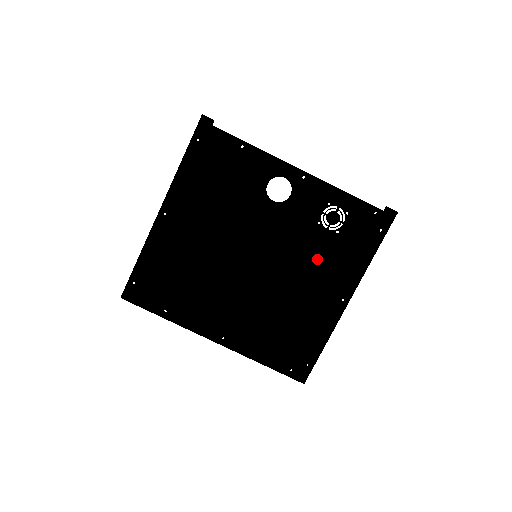
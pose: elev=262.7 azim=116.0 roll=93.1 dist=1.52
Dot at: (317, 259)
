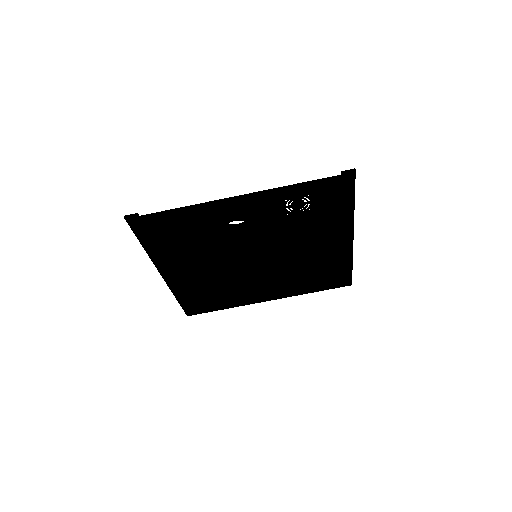
Dot at: (306, 233)
